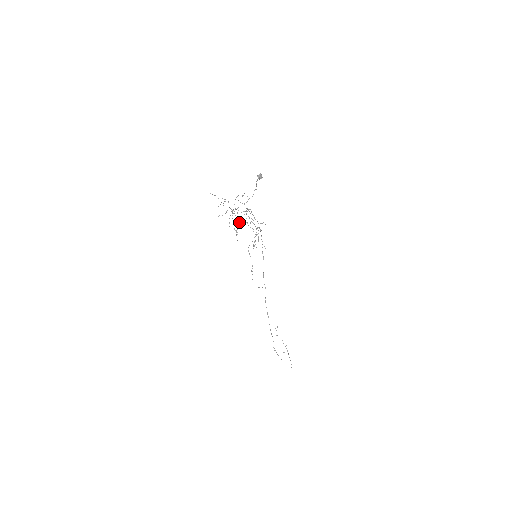
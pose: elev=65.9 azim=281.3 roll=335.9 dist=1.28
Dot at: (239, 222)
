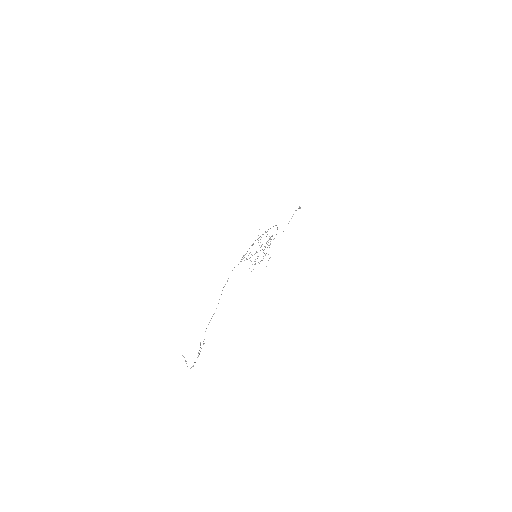
Dot at: occluded
